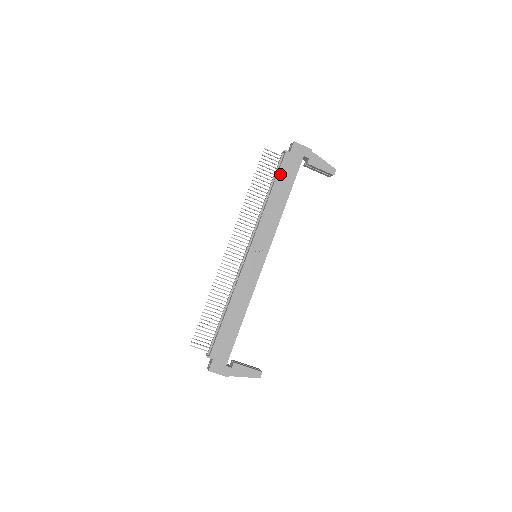
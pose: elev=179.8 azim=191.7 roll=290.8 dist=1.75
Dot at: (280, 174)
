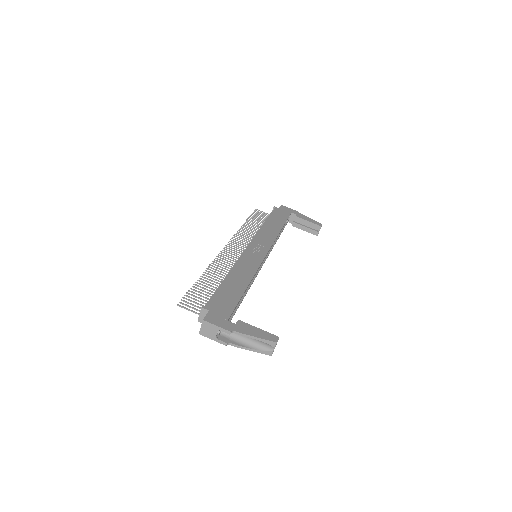
Dot at: (272, 215)
